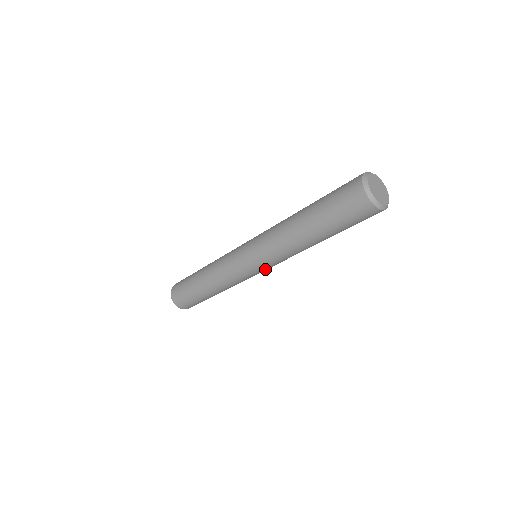
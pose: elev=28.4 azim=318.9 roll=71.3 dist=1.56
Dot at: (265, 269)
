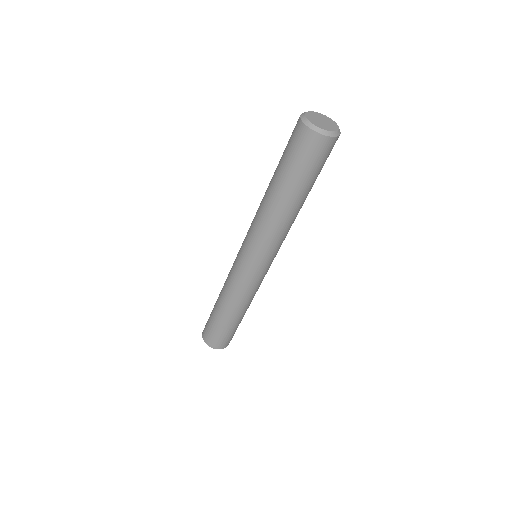
Dot at: (267, 263)
